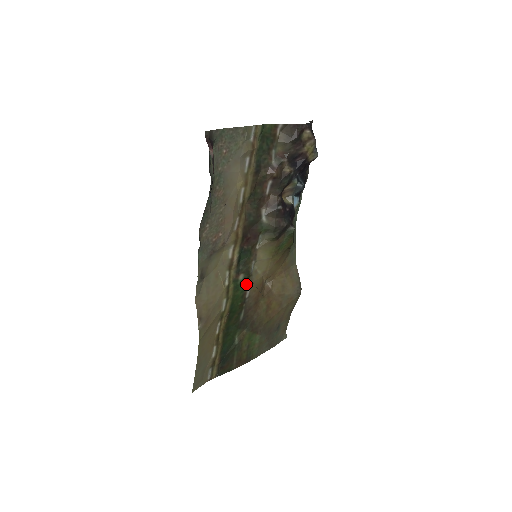
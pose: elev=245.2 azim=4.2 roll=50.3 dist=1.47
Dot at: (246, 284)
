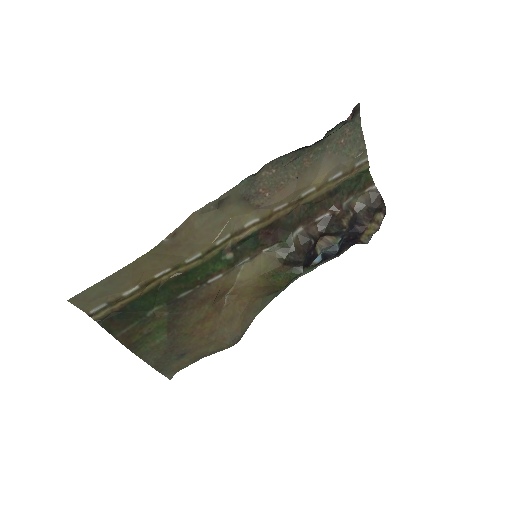
Dot at: (223, 269)
